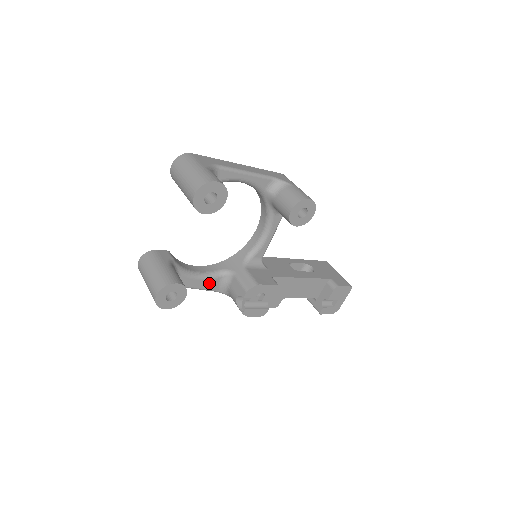
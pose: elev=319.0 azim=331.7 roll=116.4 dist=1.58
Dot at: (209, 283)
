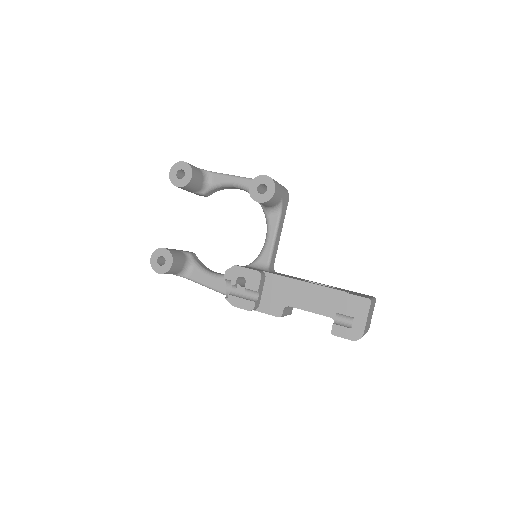
Dot at: (220, 283)
